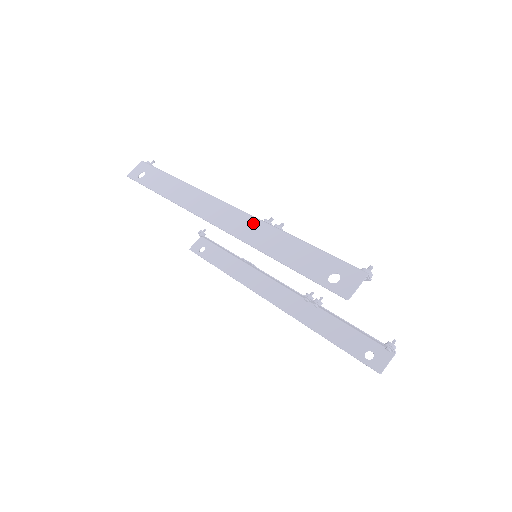
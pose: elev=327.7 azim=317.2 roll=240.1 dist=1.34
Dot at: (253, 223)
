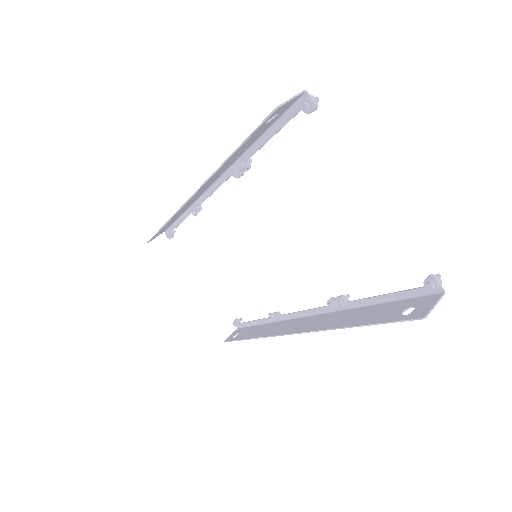
Dot at: occluded
